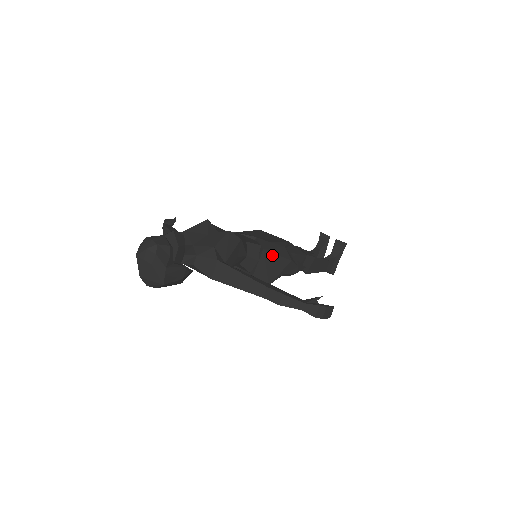
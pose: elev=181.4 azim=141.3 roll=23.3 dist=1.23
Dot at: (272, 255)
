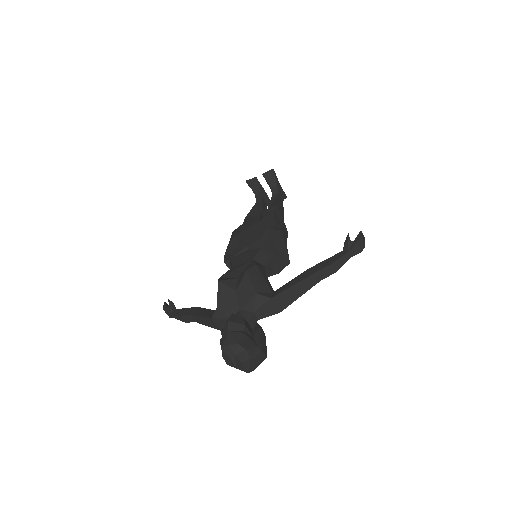
Dot at: (273, 245)
